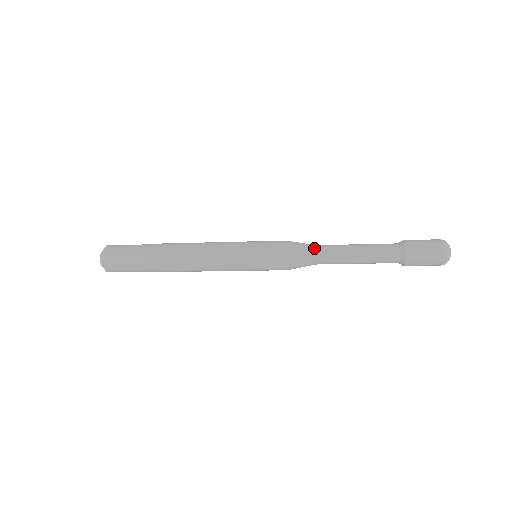
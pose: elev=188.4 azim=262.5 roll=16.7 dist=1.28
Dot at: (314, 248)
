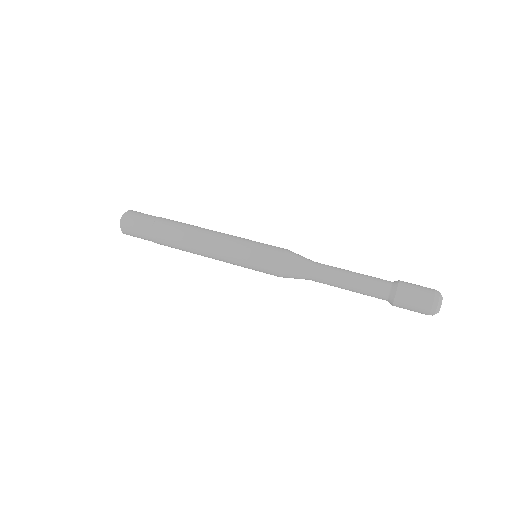
Dot at: (309, 266)
